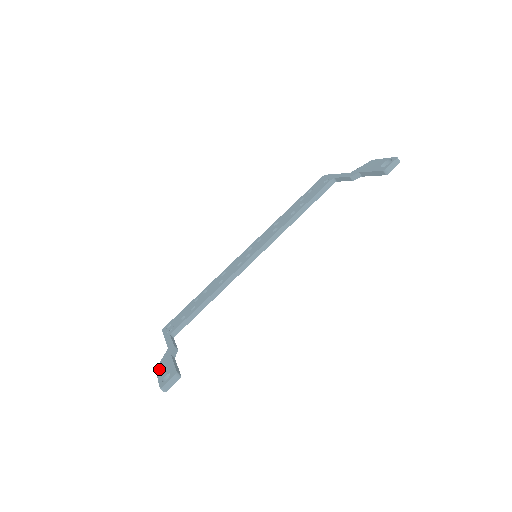
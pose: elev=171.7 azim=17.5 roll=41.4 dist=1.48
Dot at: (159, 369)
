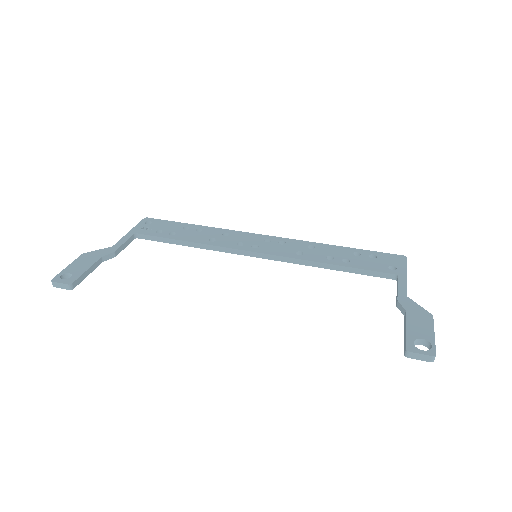
Dot at: (81, 258)
